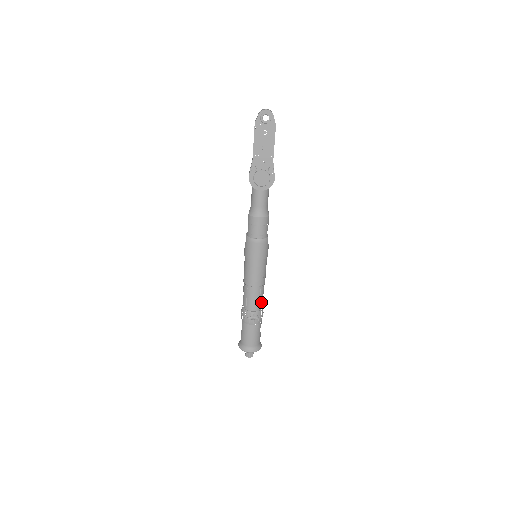
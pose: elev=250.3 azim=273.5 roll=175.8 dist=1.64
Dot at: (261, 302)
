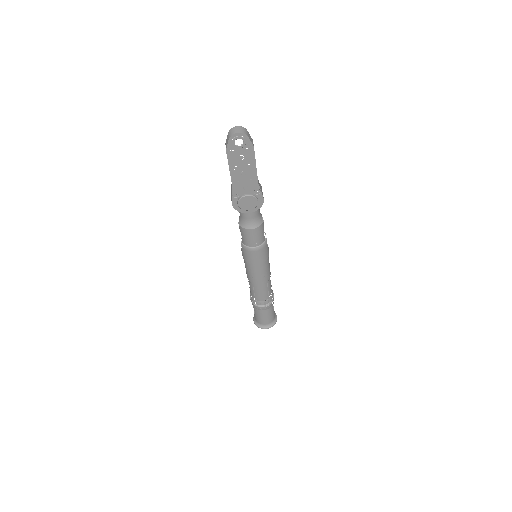
Dot at: (270, 291)
